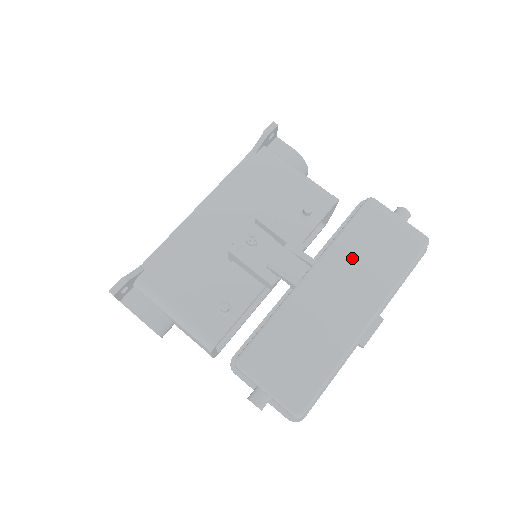
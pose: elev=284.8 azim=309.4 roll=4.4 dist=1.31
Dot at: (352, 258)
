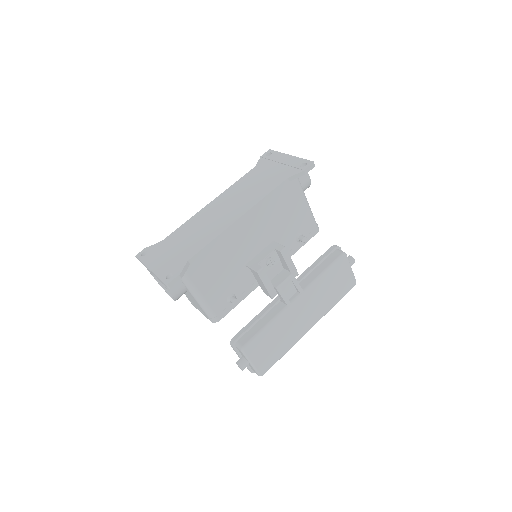
Dot at: (320, 291)
